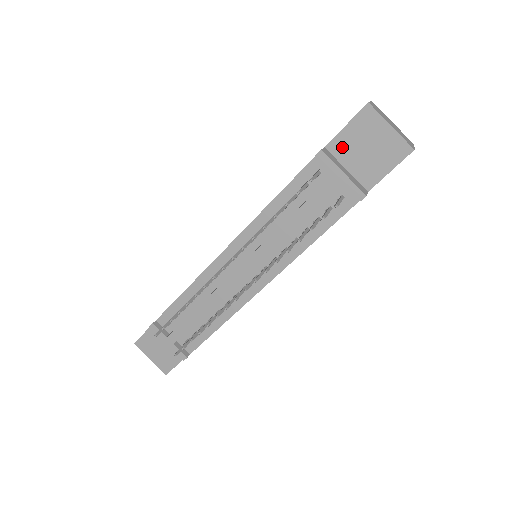
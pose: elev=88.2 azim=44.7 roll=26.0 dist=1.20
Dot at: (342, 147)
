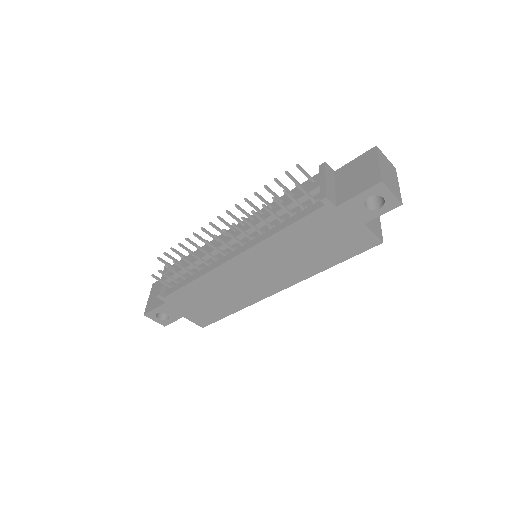
Dot at: (343, 173)
